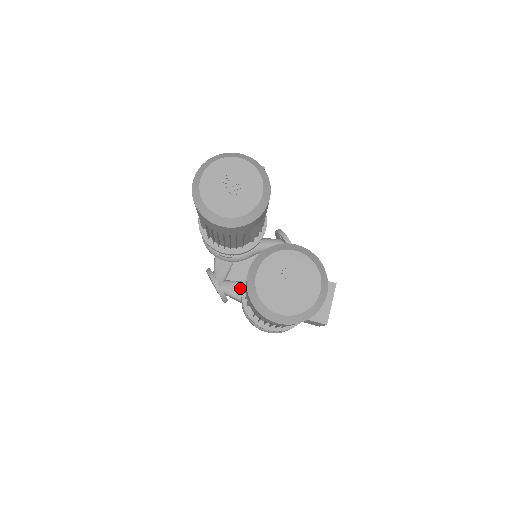
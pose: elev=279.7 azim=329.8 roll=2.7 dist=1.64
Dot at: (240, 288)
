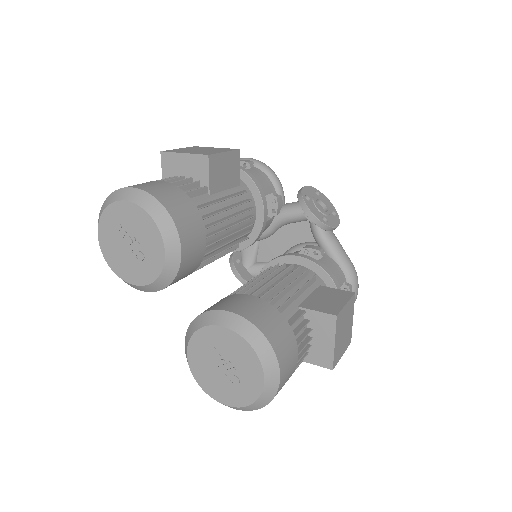
Dot at: occluded
